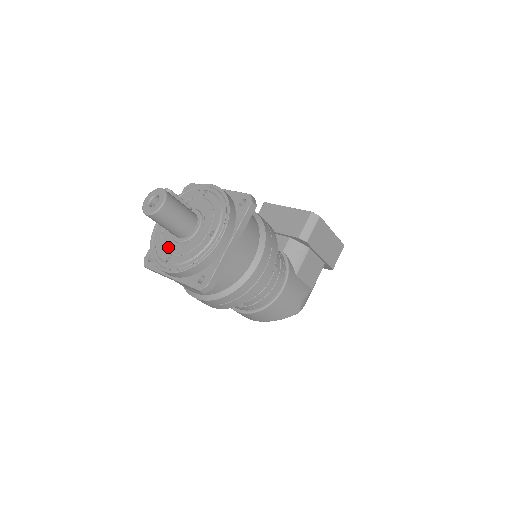
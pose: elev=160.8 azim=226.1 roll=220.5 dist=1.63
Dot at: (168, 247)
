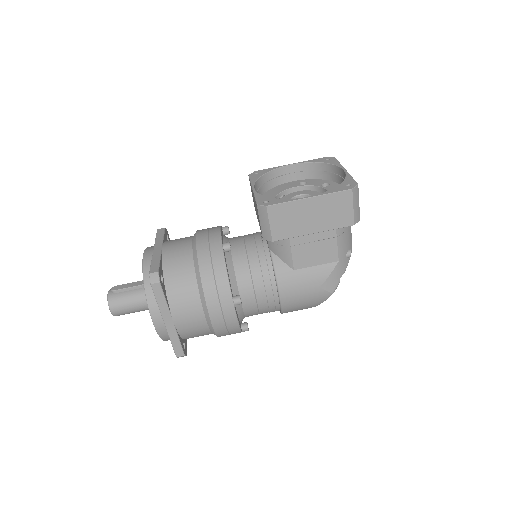
Dot at: occluded
